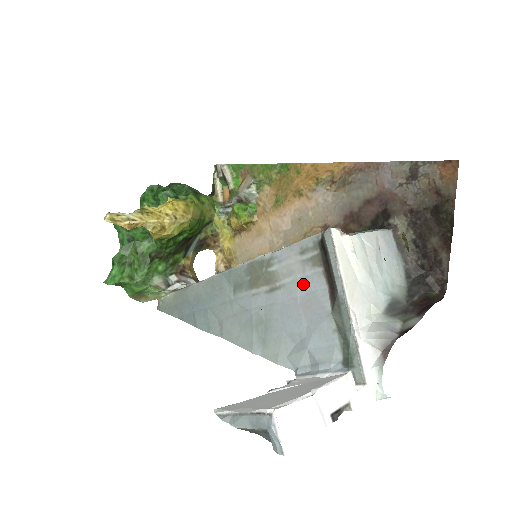
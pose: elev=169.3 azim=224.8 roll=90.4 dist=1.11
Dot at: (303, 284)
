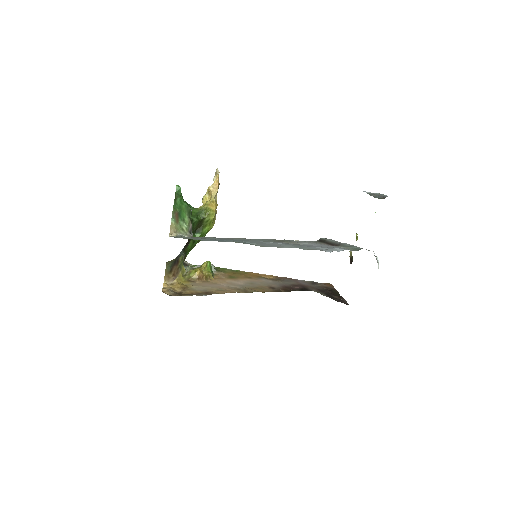
Dot at: (316, 244)
